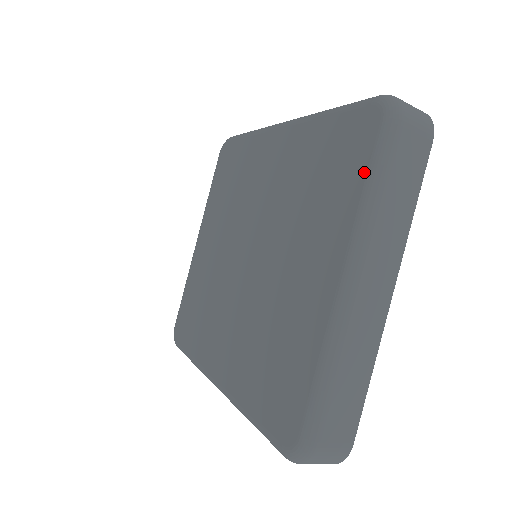
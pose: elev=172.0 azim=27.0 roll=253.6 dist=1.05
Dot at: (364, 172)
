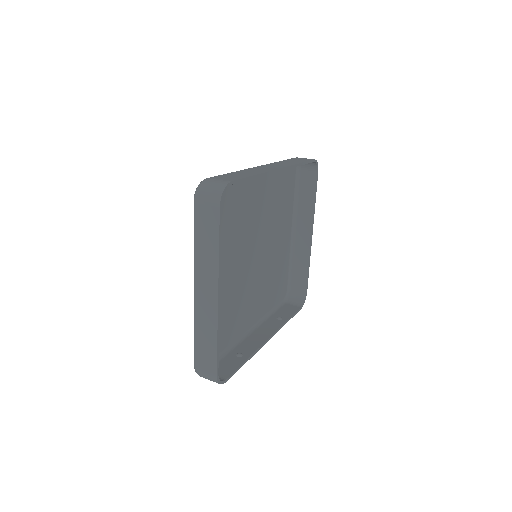
Dot at: occluded
